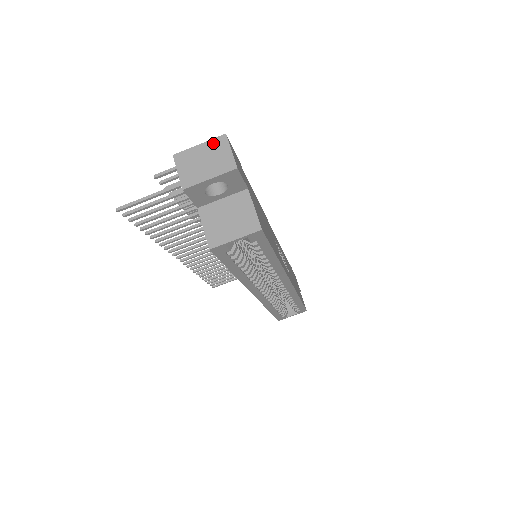
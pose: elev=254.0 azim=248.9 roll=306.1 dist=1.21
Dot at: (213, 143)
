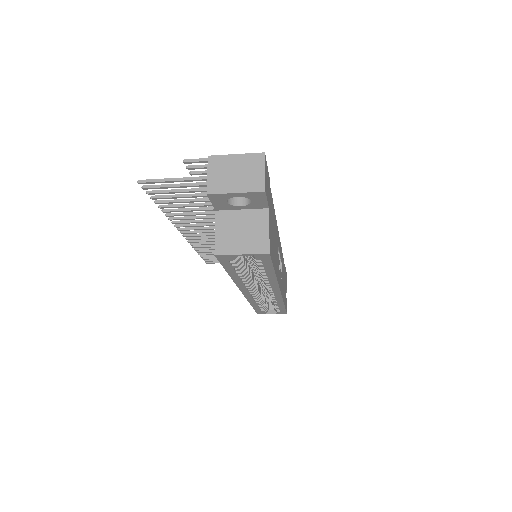
Dot at: (250, 158)
